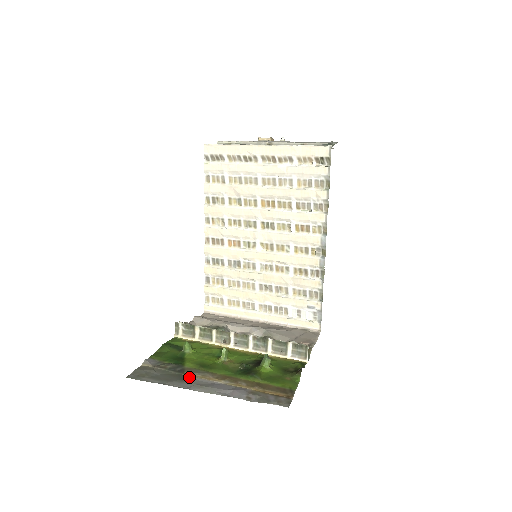
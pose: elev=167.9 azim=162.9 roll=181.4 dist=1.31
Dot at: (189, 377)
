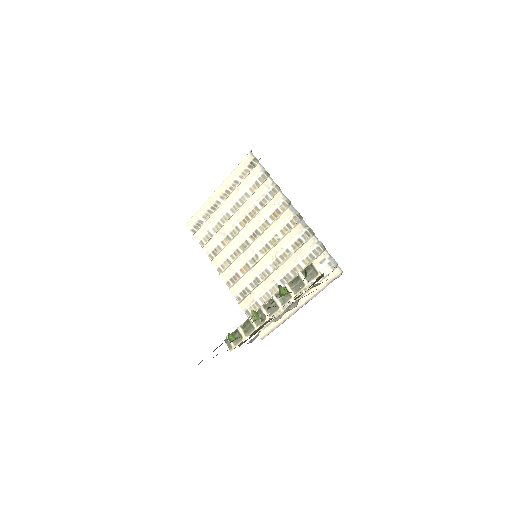
Dot at: occluded
